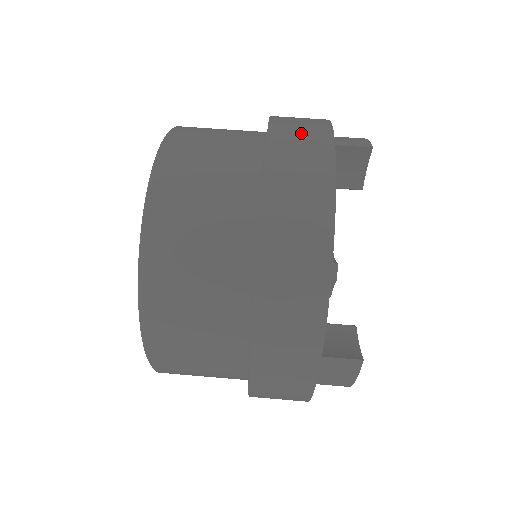
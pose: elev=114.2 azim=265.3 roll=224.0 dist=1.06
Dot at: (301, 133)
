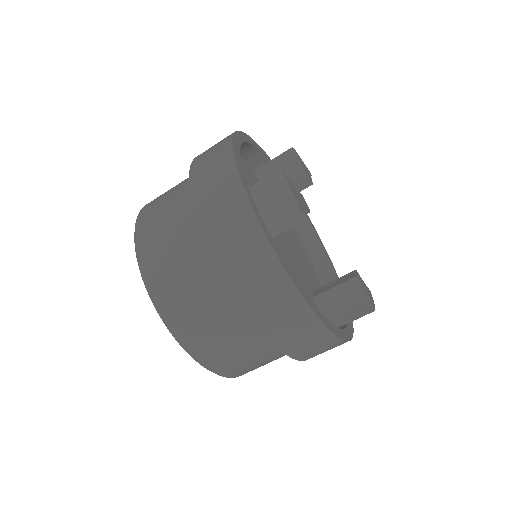
Dot at: (251, 269)
